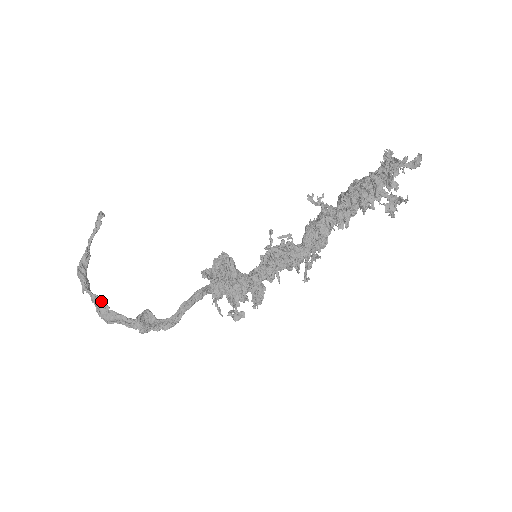
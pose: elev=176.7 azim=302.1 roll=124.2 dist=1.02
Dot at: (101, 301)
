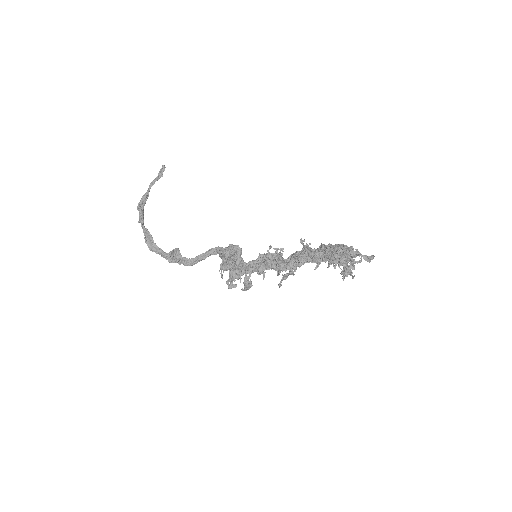
Dot at: (149, 235)
